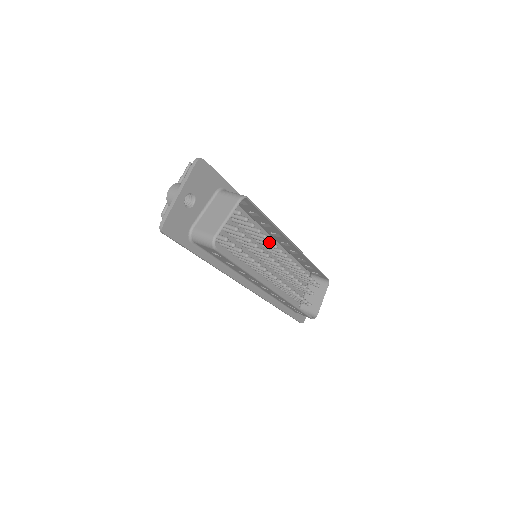
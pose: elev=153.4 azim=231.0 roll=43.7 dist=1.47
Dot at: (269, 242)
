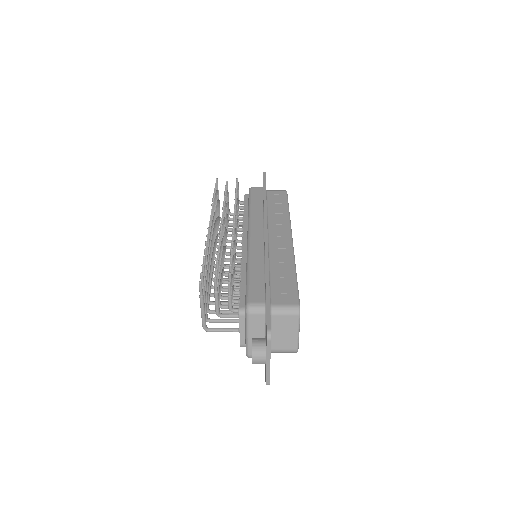
Dot at: occluded
